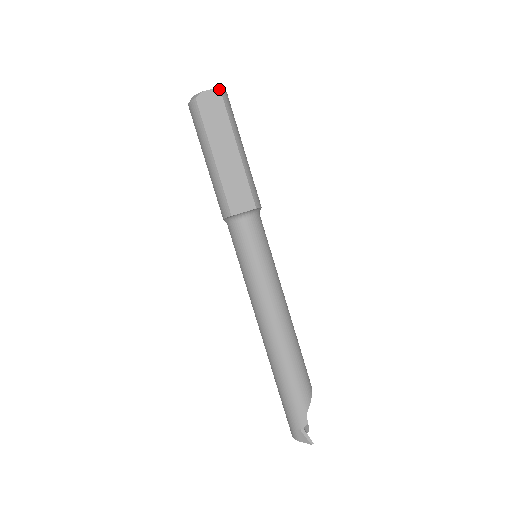
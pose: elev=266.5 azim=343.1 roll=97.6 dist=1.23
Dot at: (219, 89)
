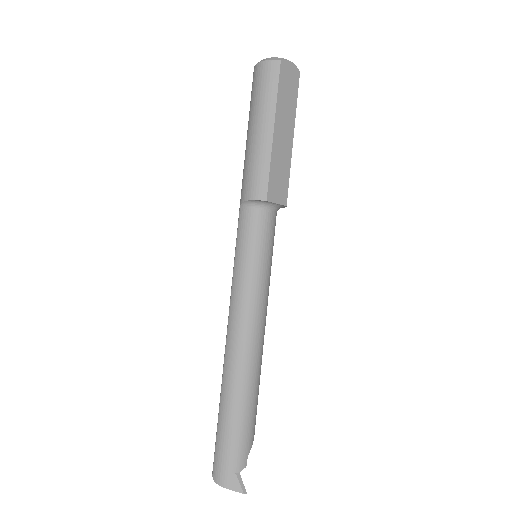
Dot at: (297, 69)
